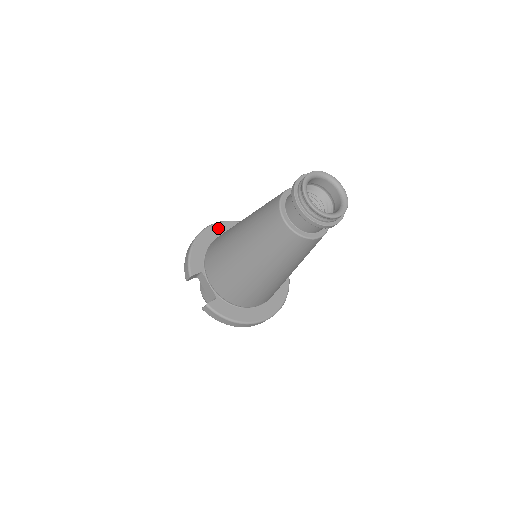
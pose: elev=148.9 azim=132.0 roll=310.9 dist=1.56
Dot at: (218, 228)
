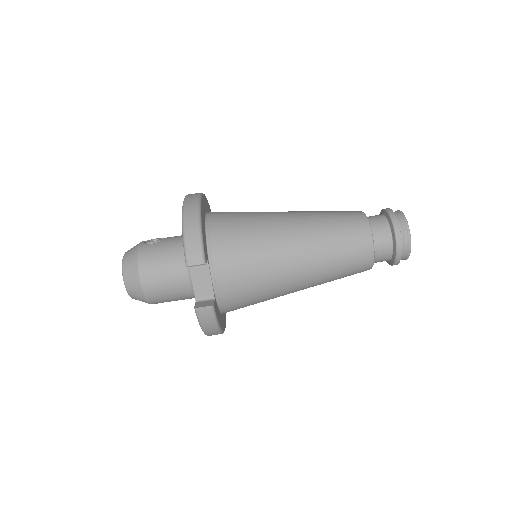
Dot at: (204, 201)
